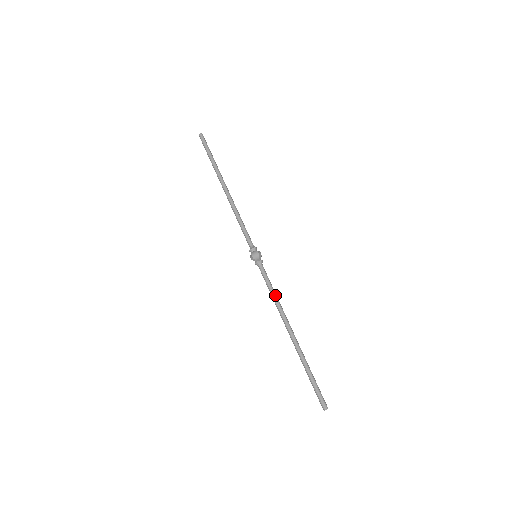
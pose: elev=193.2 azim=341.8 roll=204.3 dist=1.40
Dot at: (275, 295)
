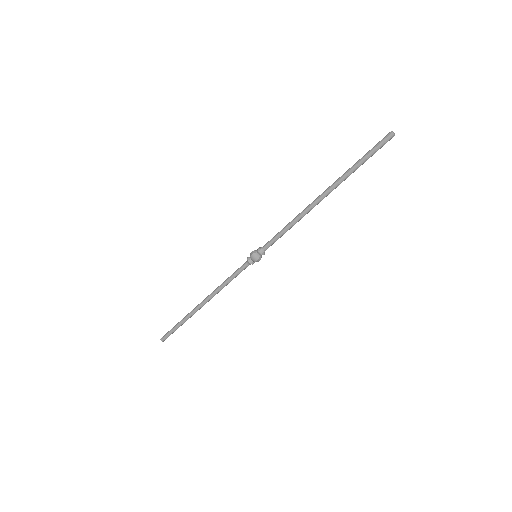
Dot at: (288, 224)
